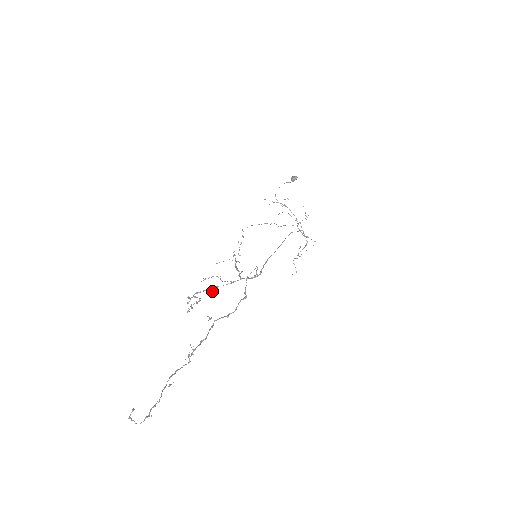
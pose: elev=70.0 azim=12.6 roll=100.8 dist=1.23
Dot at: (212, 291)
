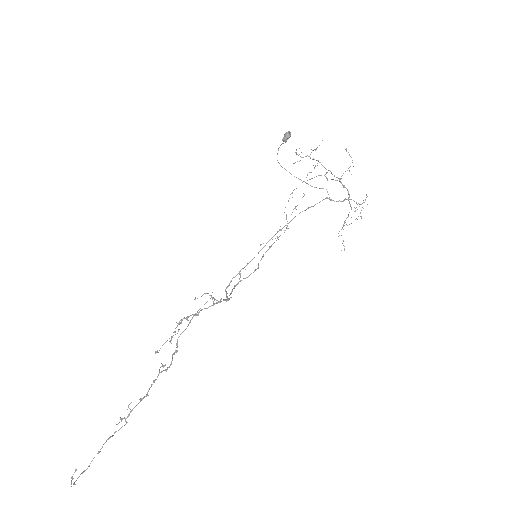
Dot at: (198, 315)
